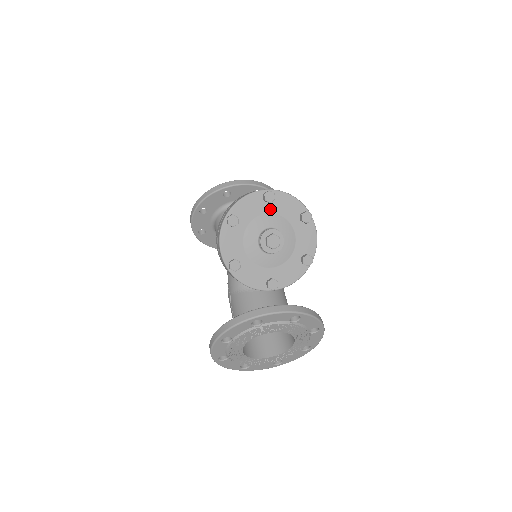
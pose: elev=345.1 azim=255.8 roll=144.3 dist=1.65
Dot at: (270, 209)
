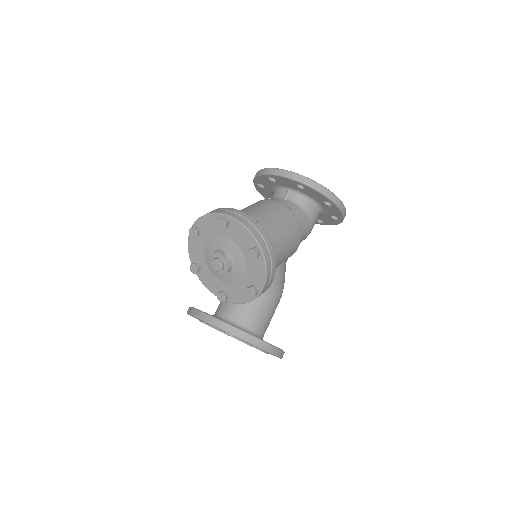
Dot at: (226, 233)
